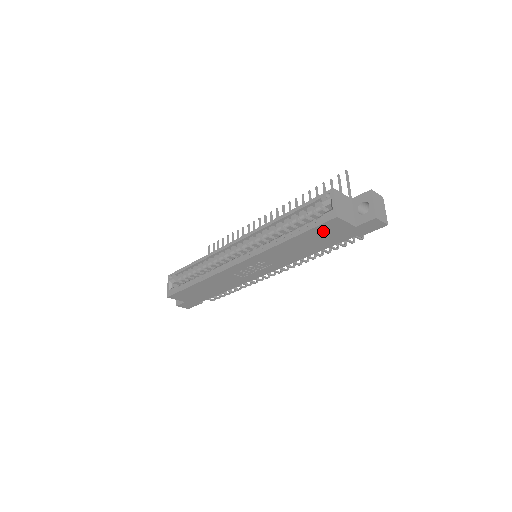
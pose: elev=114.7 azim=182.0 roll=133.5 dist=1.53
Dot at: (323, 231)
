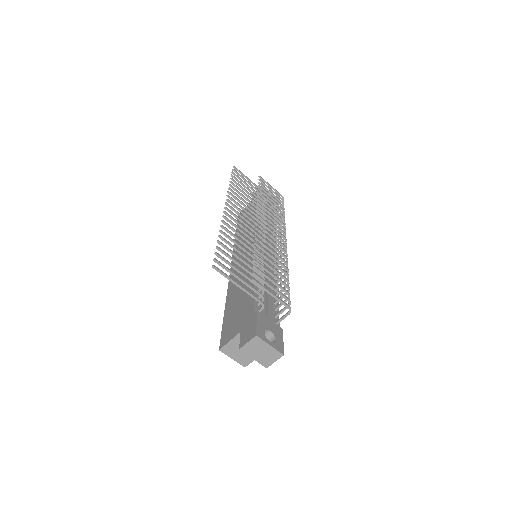
Dot at: occluded
